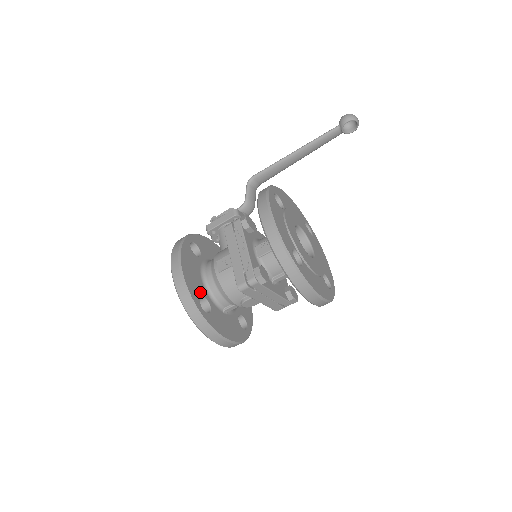
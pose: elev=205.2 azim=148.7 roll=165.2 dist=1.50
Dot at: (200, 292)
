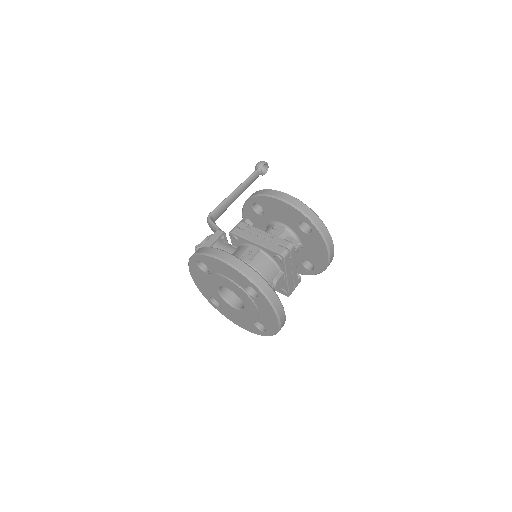
Dot at: occluded
